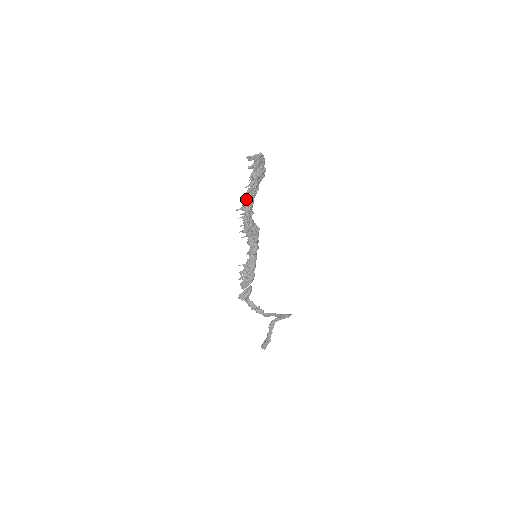
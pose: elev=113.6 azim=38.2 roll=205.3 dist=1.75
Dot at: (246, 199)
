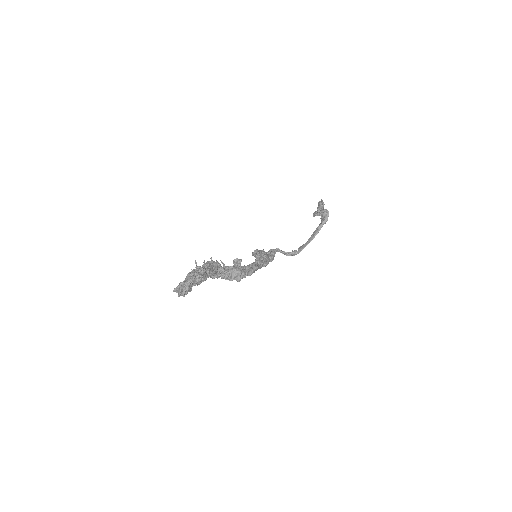
Dot at: occluded
